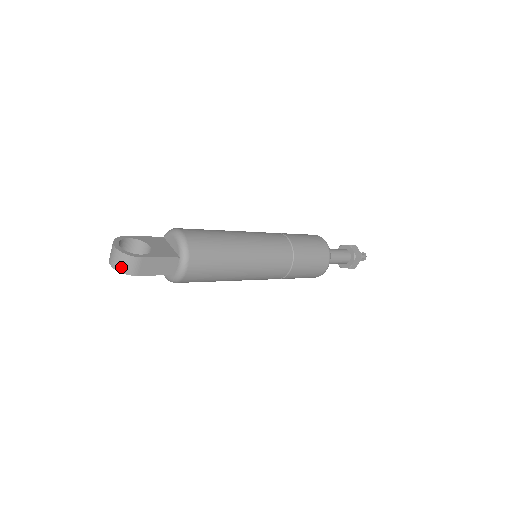
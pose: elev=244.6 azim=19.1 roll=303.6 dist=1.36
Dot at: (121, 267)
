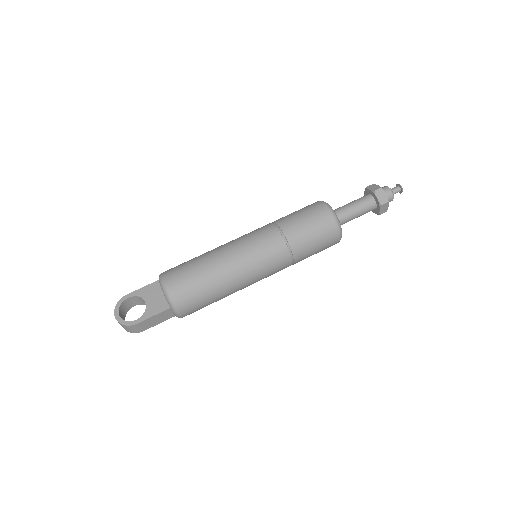
Dot at: (127, 330)
